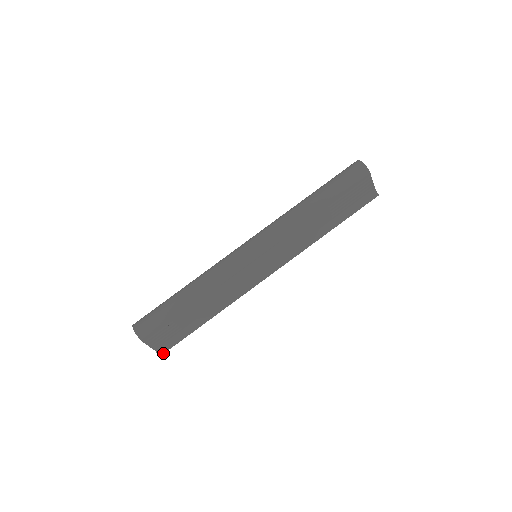
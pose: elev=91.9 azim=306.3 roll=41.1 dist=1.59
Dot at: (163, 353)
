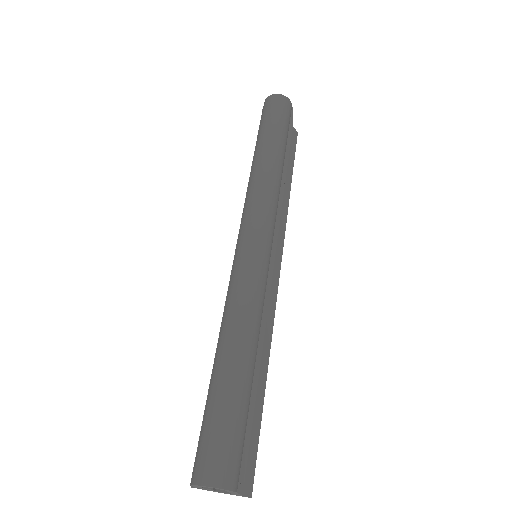
Dot at: (252, 488)
